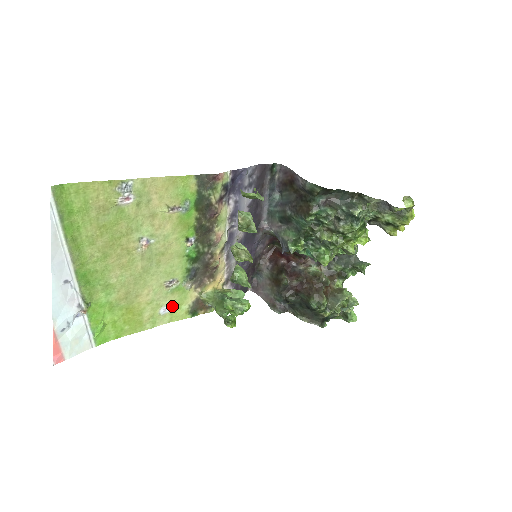
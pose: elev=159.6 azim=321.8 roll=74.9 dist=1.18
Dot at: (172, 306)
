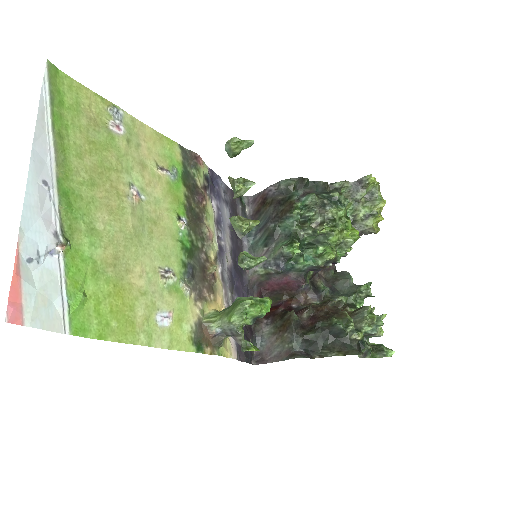
Dot at: (171, 317)
